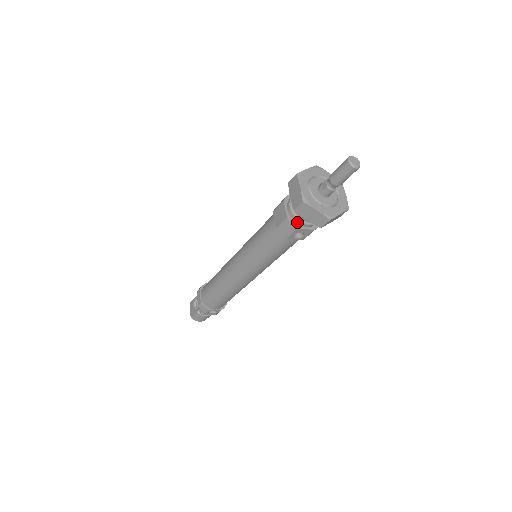
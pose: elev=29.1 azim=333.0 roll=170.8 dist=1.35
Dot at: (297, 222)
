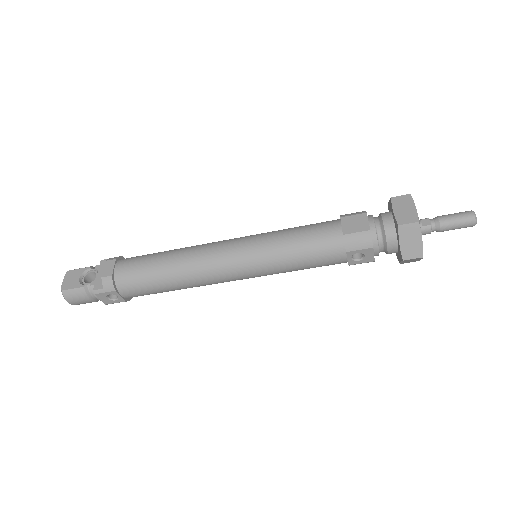
Dot at: (374, 241)
